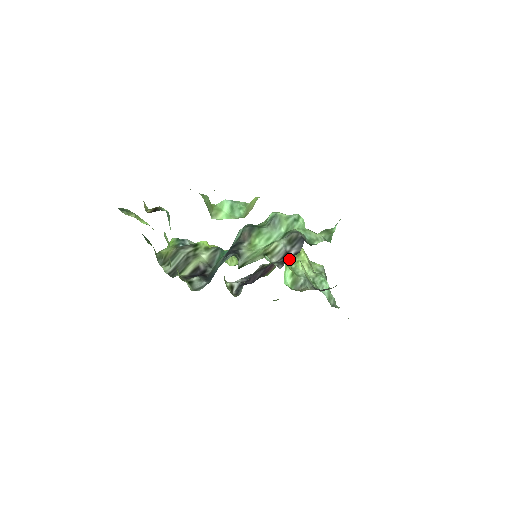
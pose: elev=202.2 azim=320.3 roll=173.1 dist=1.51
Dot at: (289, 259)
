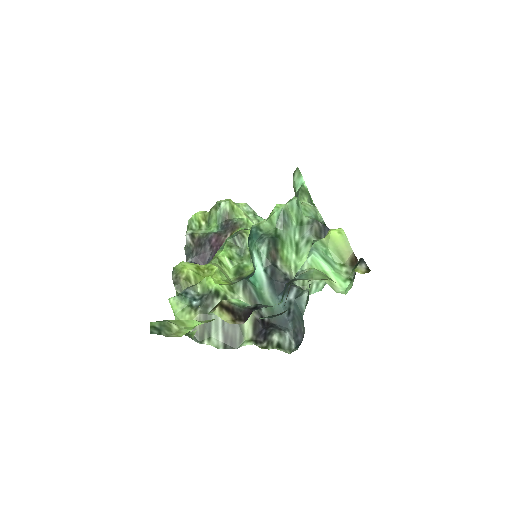
Dot at: (238, 223)
